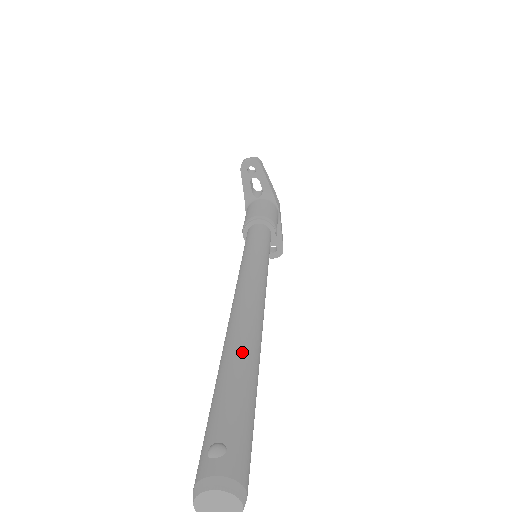
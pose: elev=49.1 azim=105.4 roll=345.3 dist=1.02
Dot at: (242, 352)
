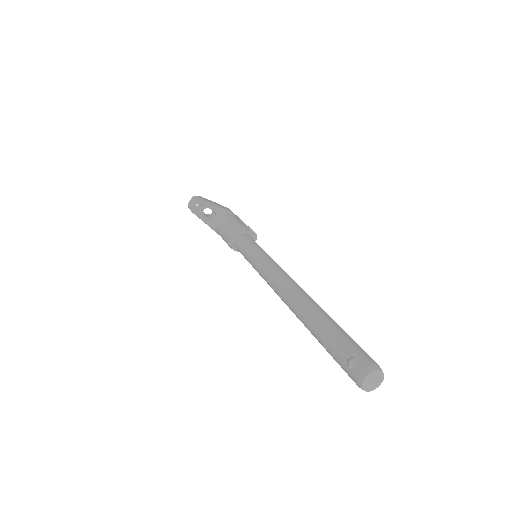
Dot at: (313, 314)
